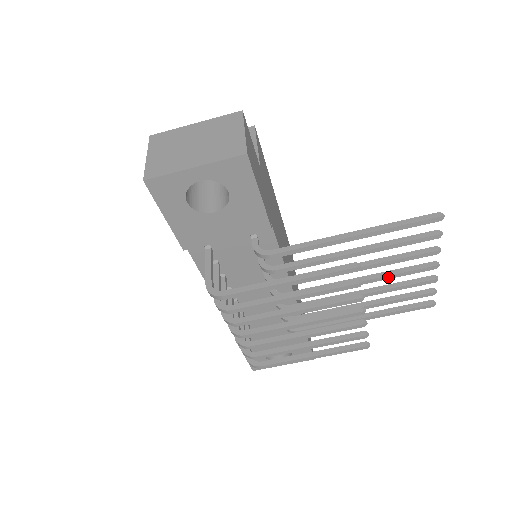
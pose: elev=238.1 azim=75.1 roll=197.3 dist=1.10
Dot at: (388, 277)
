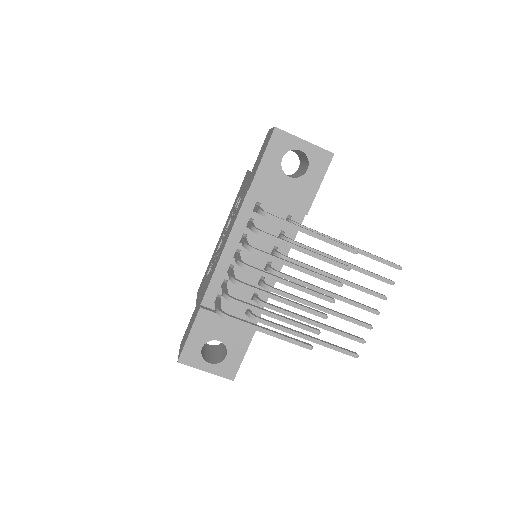
Dot at: (348, 301)
